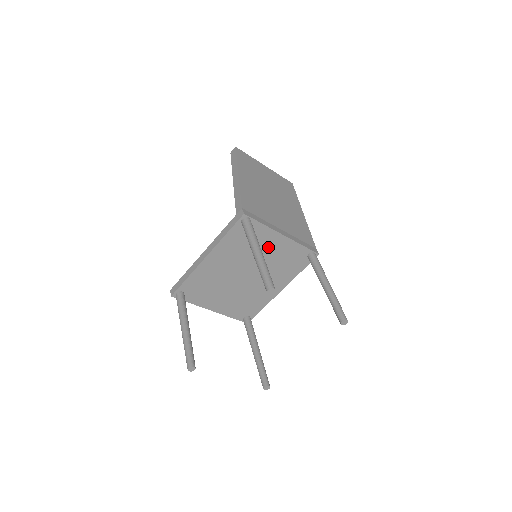
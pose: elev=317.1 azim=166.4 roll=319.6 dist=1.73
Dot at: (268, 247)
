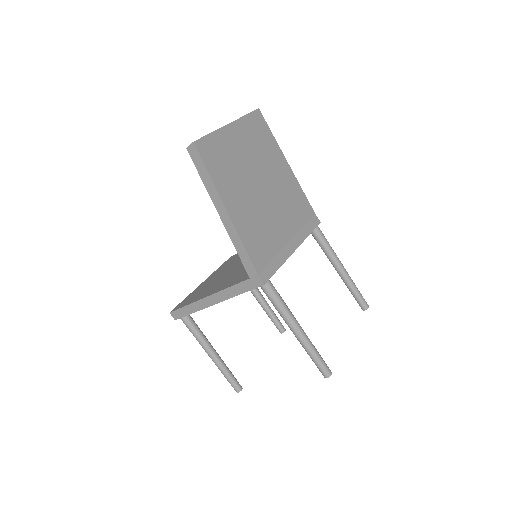
Dot at: occluded
